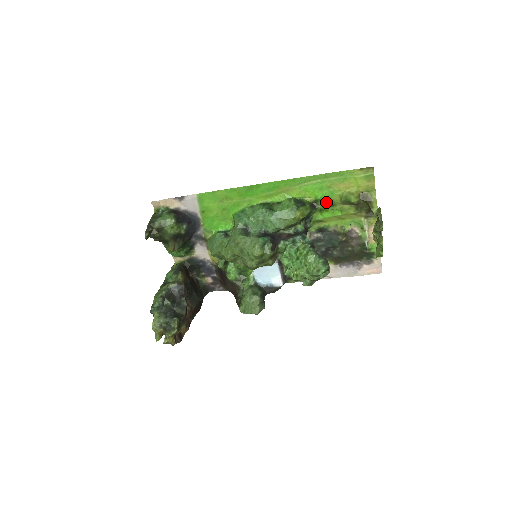
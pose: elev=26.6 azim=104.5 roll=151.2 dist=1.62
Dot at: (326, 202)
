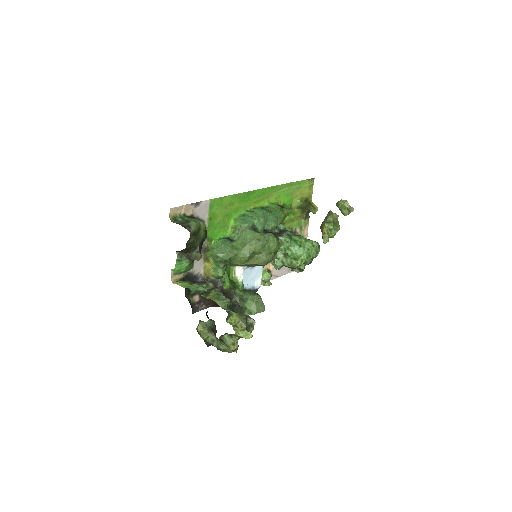
Dot at: (288, 206)
